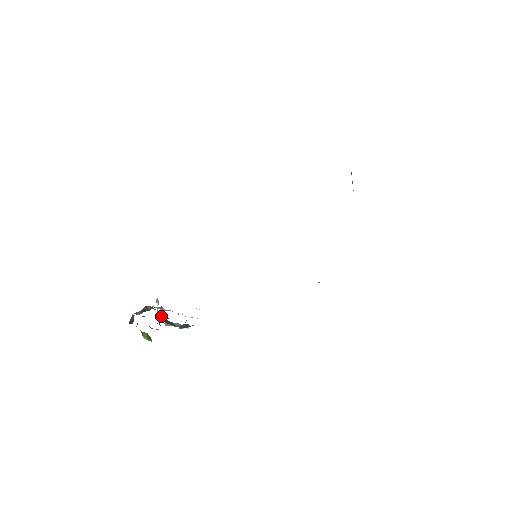
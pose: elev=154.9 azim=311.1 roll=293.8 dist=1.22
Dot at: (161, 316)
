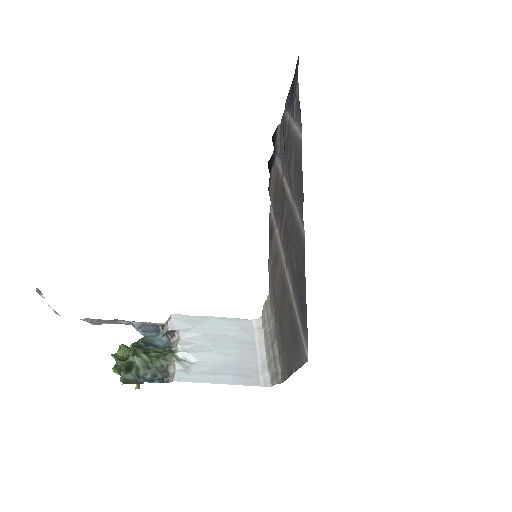
Dot at: (140, 346)
